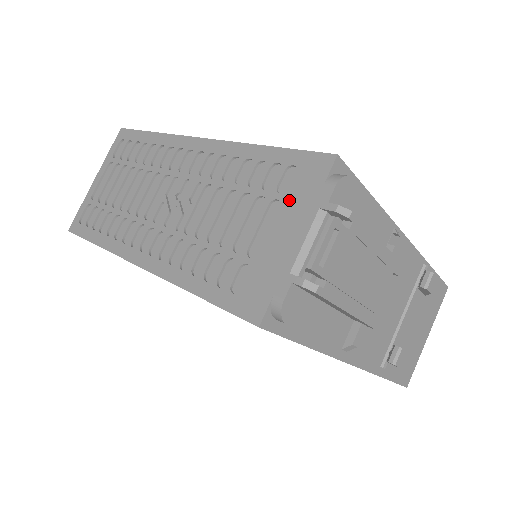
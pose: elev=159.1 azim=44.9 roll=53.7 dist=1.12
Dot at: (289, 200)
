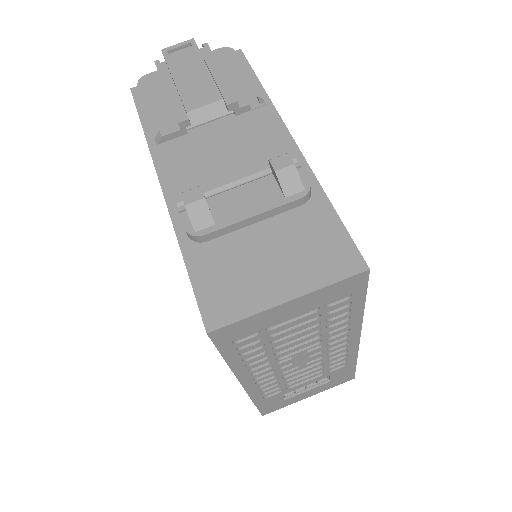
Dot at: occluded
